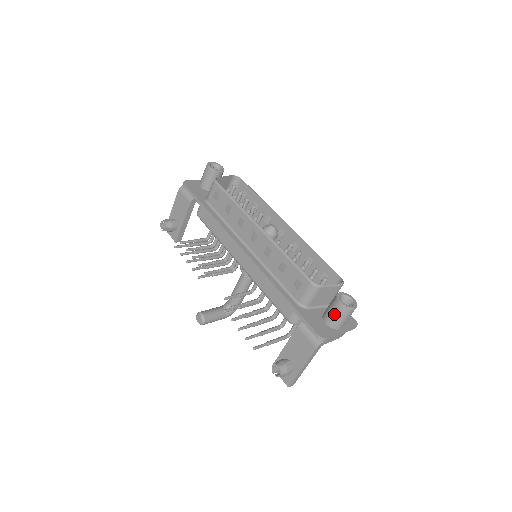
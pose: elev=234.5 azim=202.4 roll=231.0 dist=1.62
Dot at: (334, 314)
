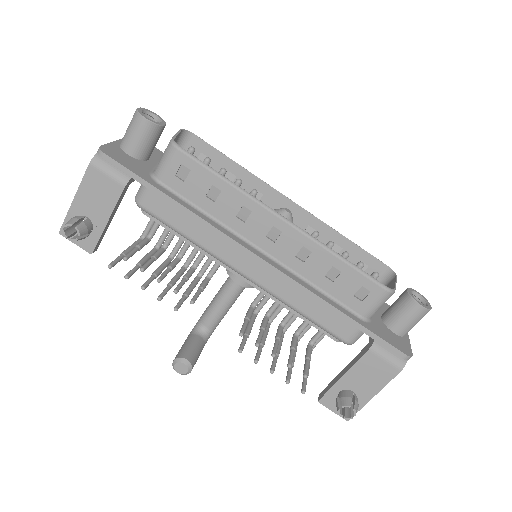
Dot at: (410, 321)
